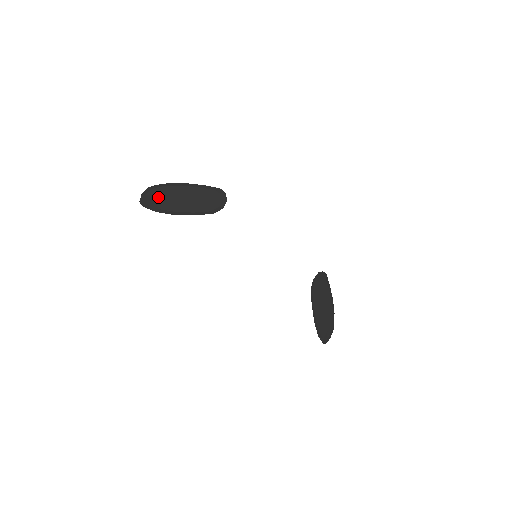
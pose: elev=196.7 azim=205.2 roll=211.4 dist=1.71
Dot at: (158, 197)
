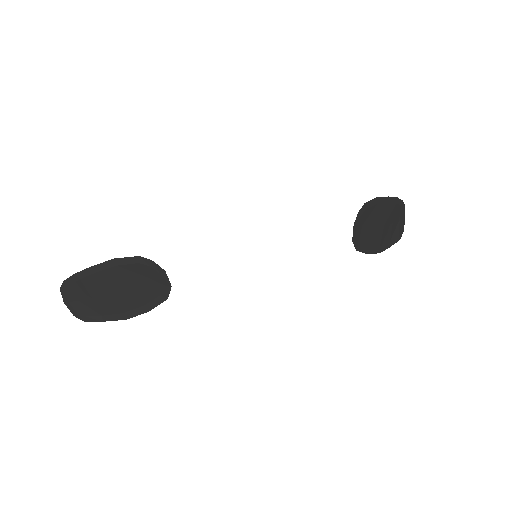
Dot at: (84, 300)
